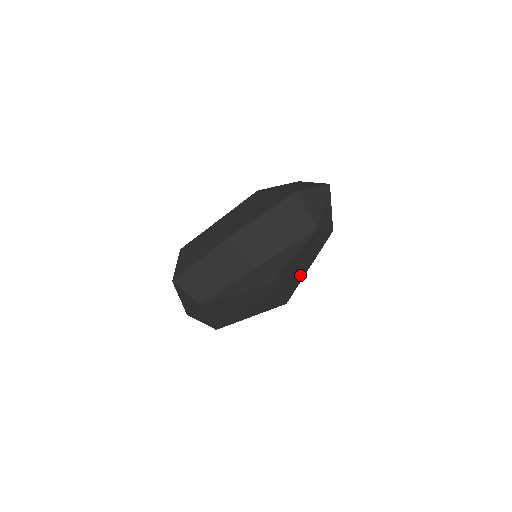
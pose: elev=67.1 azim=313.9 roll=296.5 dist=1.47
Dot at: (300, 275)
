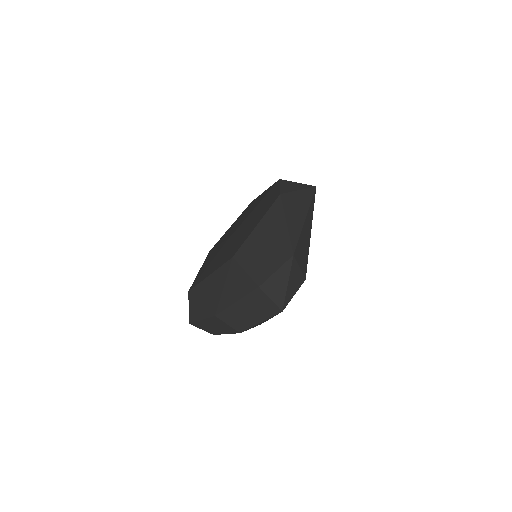
Dot at: occluded
